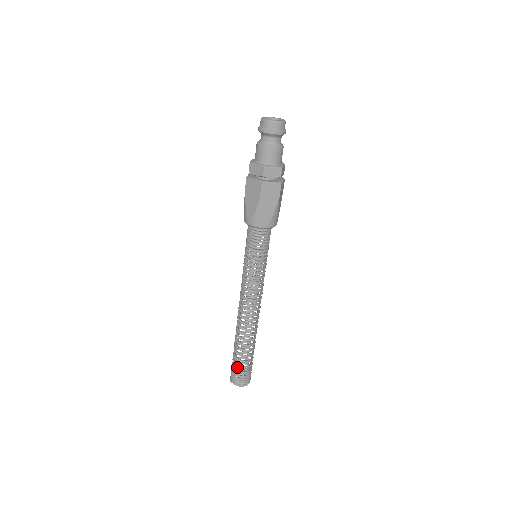
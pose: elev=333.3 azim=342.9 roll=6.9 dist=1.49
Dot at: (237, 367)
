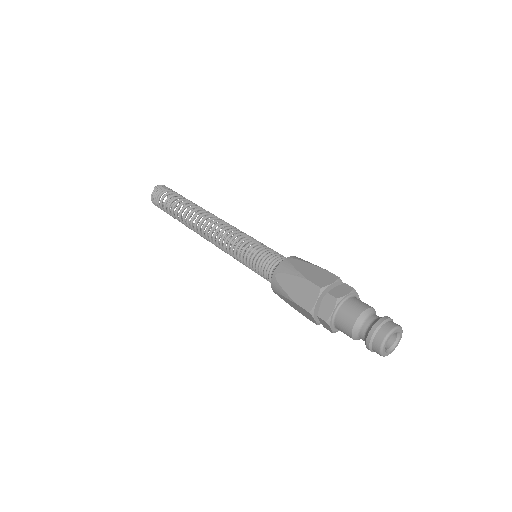
Dot at: occluded
